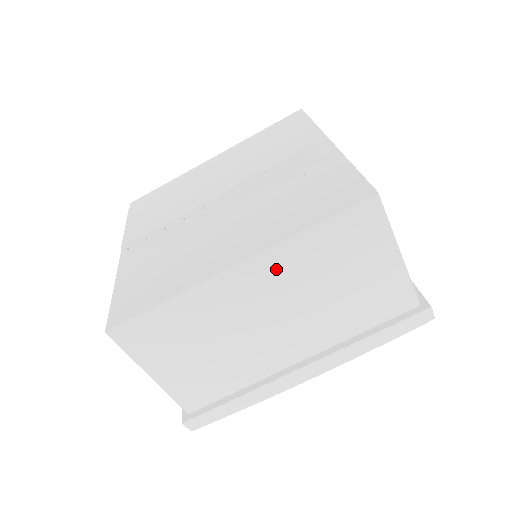
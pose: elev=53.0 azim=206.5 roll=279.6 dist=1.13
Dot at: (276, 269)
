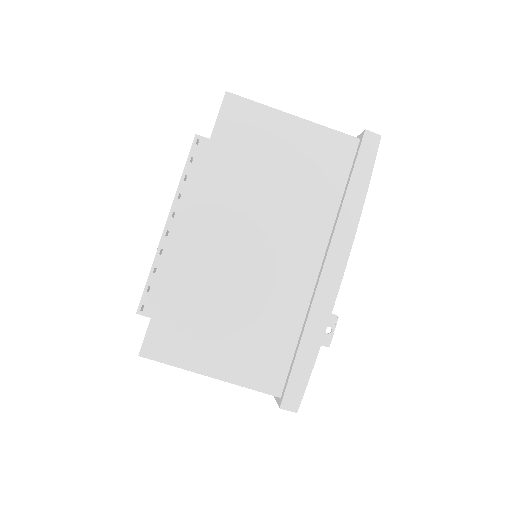
Dot at: (215, 200)
